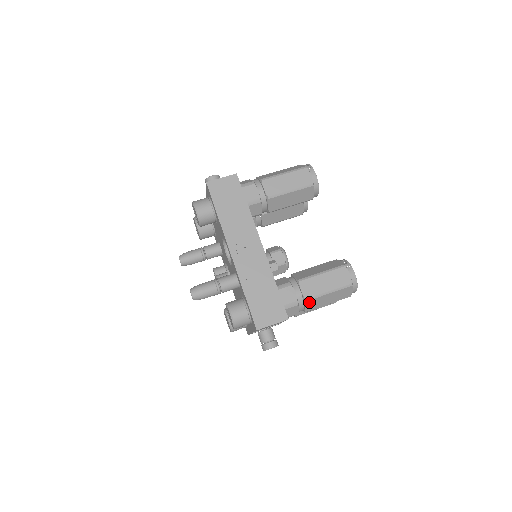
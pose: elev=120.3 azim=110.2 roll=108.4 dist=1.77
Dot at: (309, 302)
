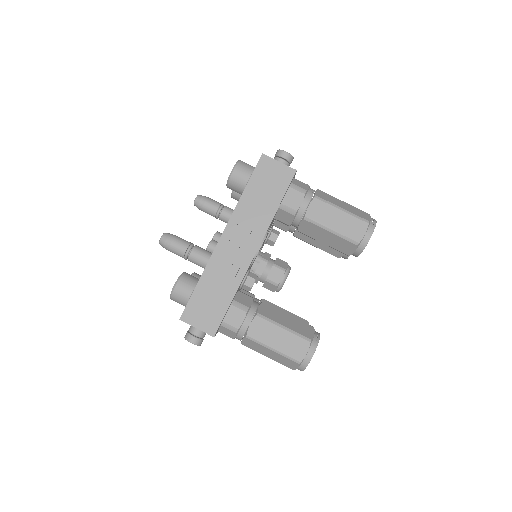
Dot at: (249, 340)
